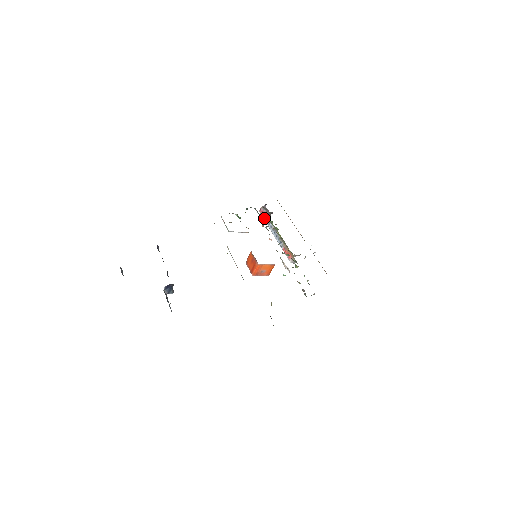
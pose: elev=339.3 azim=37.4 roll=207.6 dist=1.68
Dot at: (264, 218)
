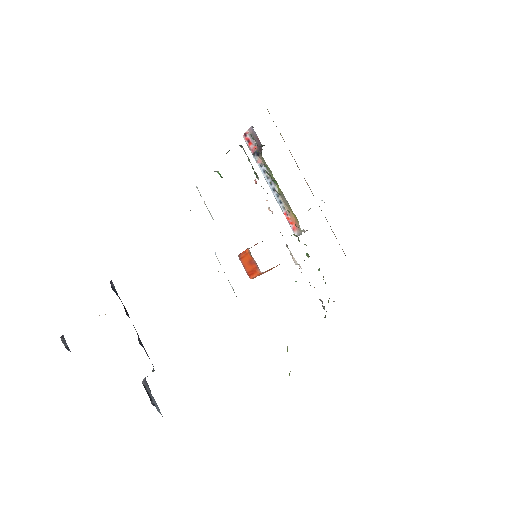
Dot at: (252, 152)
